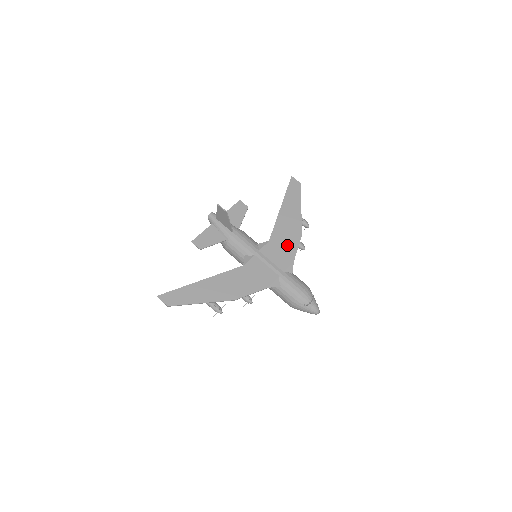
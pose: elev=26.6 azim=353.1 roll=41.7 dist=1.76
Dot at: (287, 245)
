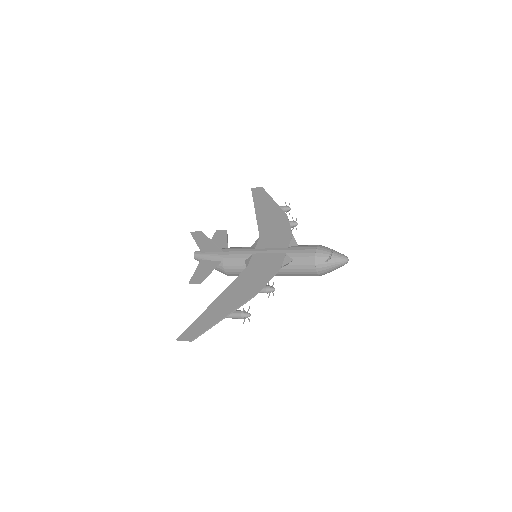
Dot at: (278, 229)
